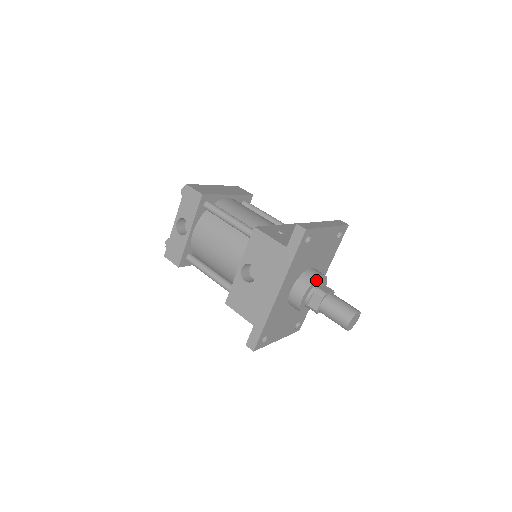
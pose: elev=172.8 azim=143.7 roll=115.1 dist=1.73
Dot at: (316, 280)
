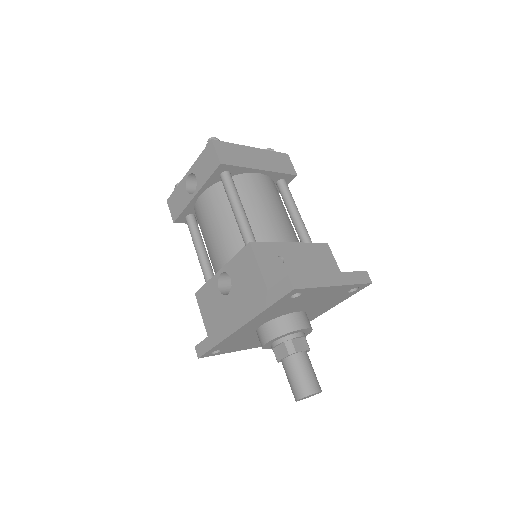
Dot at: (293, 331)
